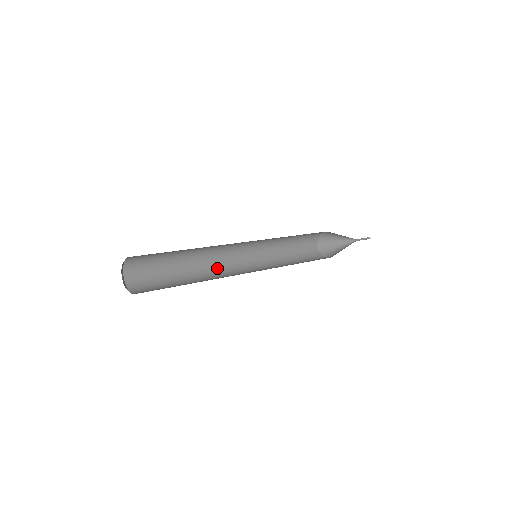
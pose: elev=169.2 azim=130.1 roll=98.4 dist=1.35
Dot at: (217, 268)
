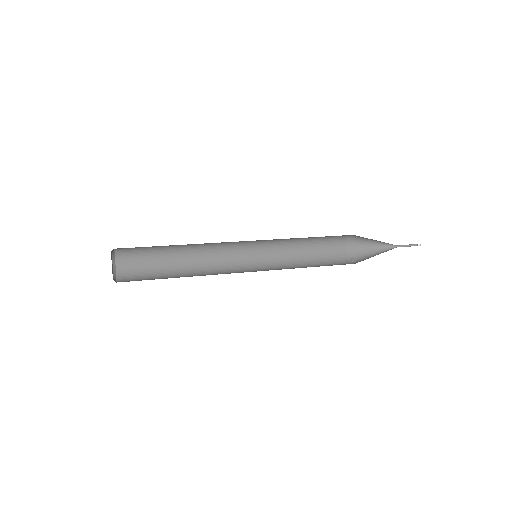
Dot at: (217, 273)
